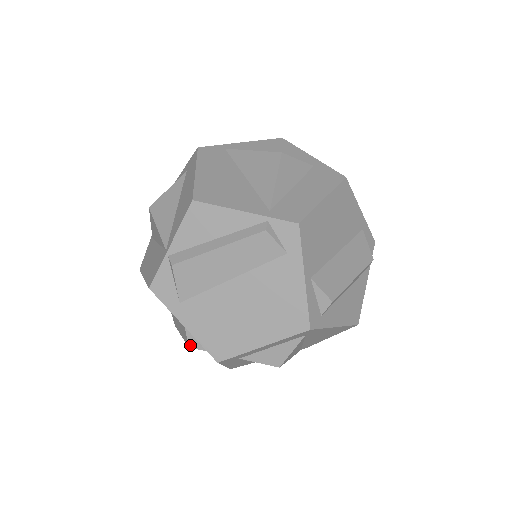
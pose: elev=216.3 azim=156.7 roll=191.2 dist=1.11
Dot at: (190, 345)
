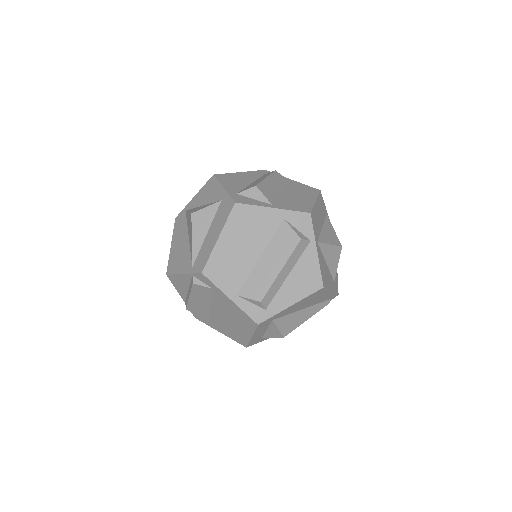
Dot at: occluded
